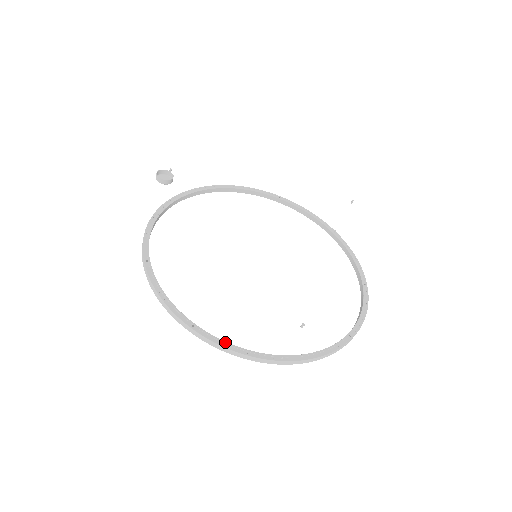
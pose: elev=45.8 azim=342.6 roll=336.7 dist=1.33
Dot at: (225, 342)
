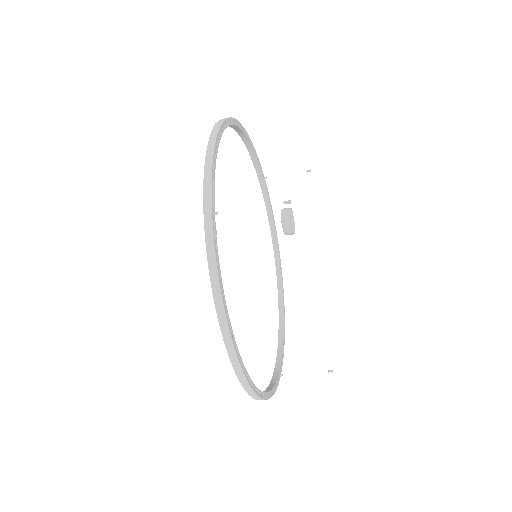
Dot at: (270, 392)
